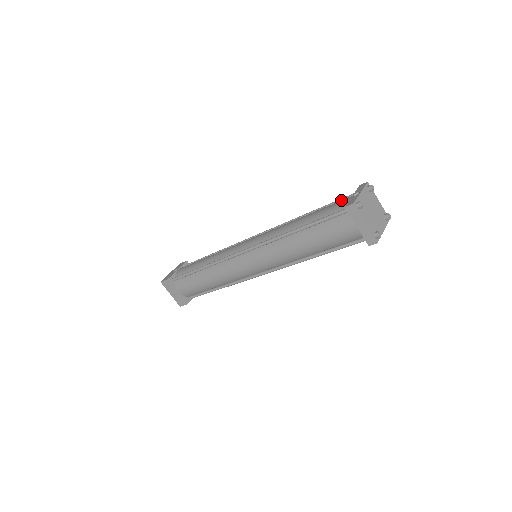
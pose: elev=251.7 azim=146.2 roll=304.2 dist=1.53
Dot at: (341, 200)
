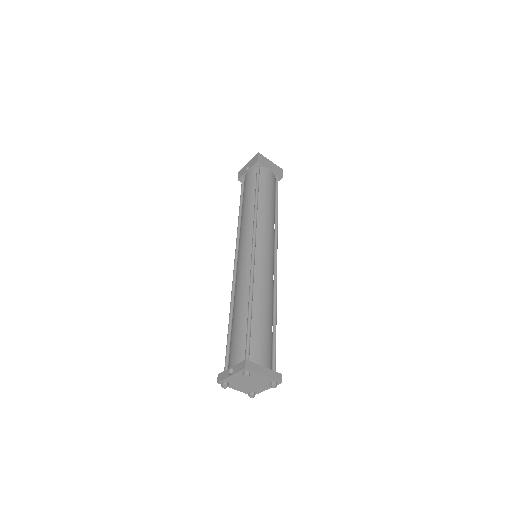
Dot at: (236, 351)
